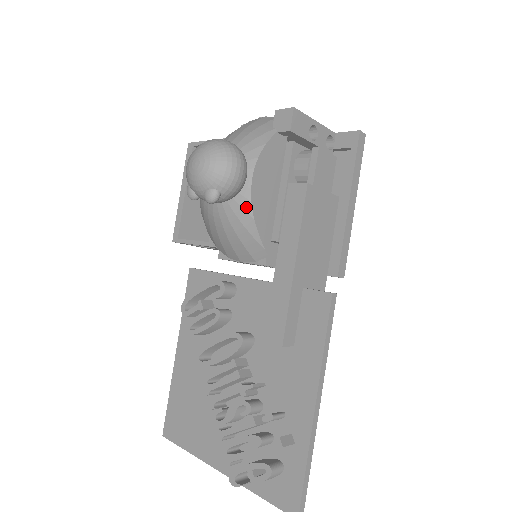
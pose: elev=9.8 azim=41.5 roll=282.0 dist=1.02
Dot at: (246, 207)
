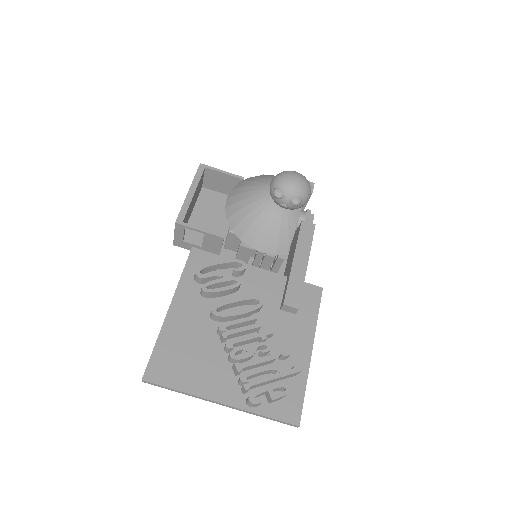
Dot at: (296, 219)
